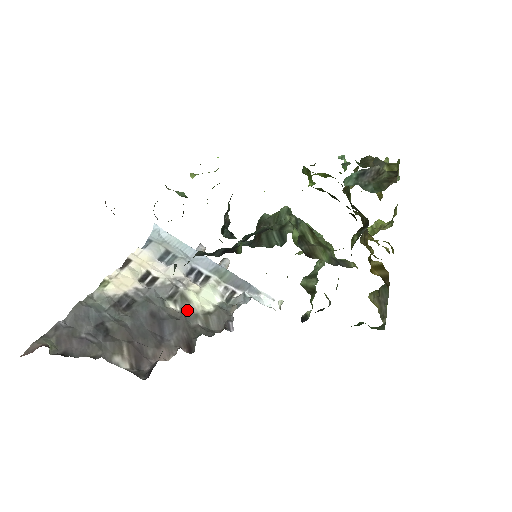
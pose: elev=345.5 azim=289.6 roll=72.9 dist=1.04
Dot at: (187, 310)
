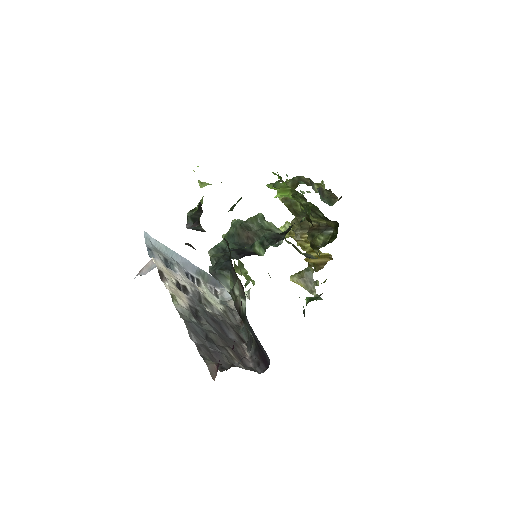
Dot at: (217, 311)
